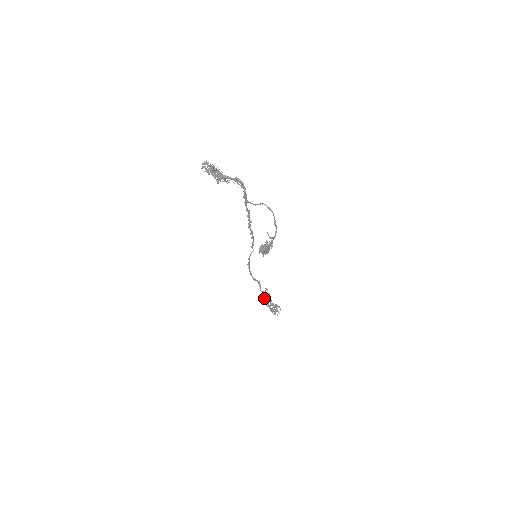
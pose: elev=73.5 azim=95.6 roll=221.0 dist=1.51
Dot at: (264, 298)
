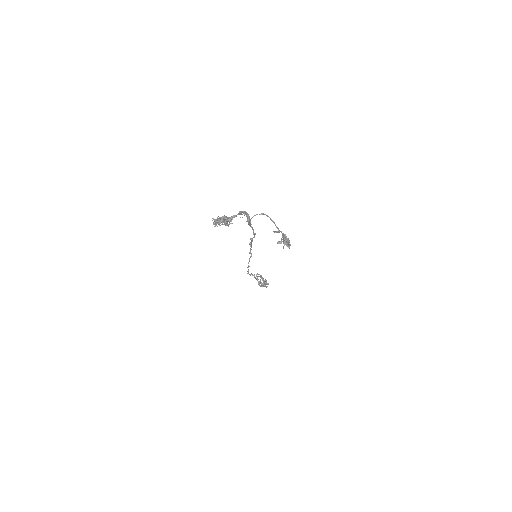
Dot at: (260, 282)
